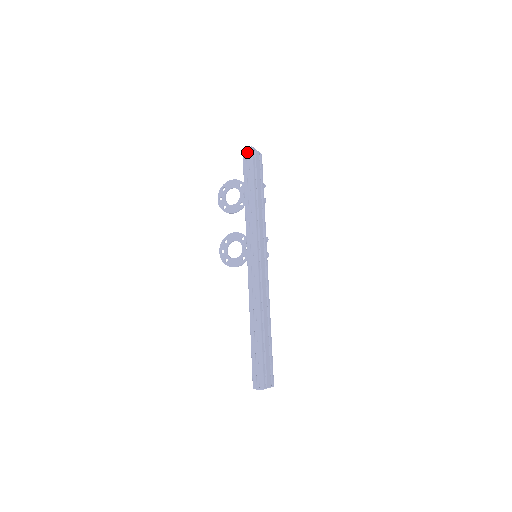
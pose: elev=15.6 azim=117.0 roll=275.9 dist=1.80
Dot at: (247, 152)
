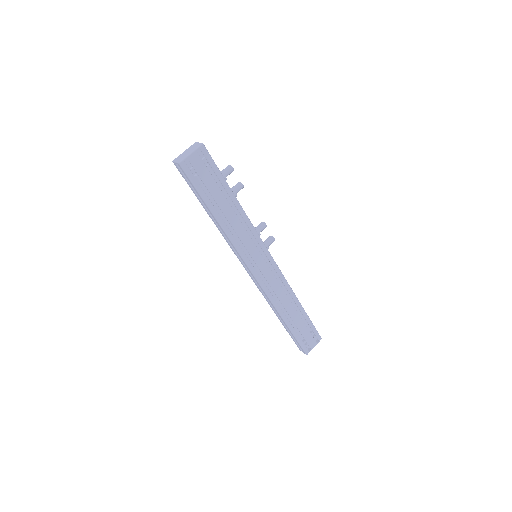
Dot at: occluded
